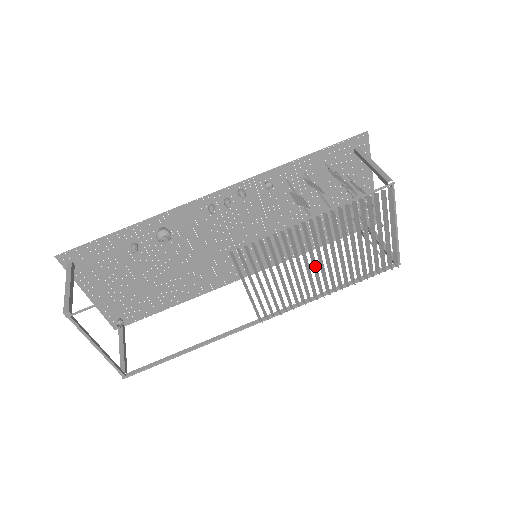
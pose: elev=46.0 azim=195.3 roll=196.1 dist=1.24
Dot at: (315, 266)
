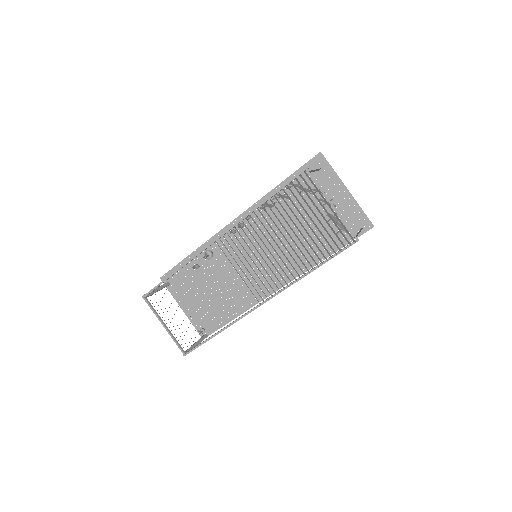
Dot at: (279, 248)
